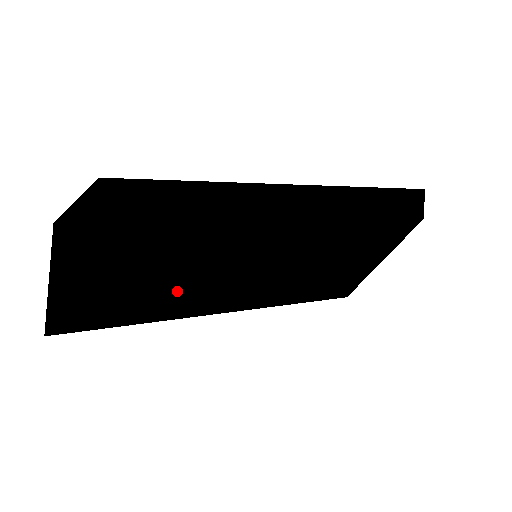
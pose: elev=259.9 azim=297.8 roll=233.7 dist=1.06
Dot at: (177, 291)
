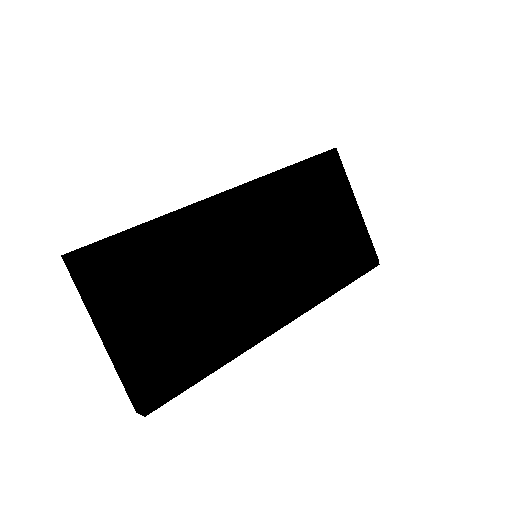
Dot at: (210, 303)
